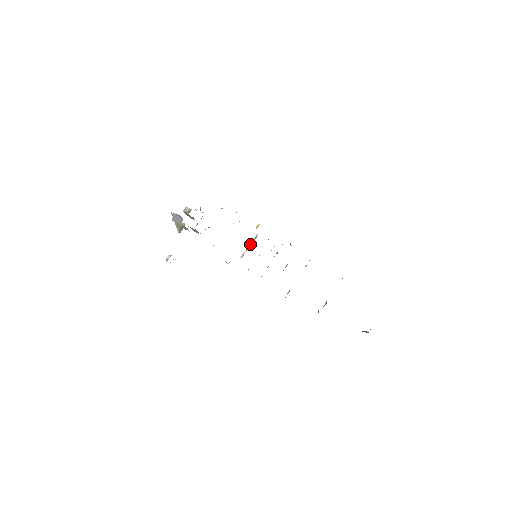
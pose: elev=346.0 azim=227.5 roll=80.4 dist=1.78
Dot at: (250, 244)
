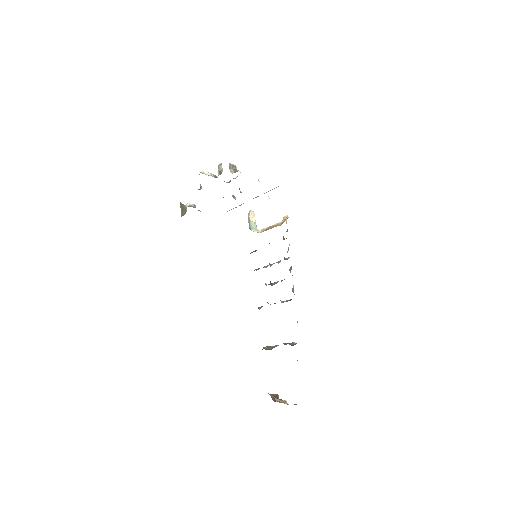
Dot at: (273, 226)
